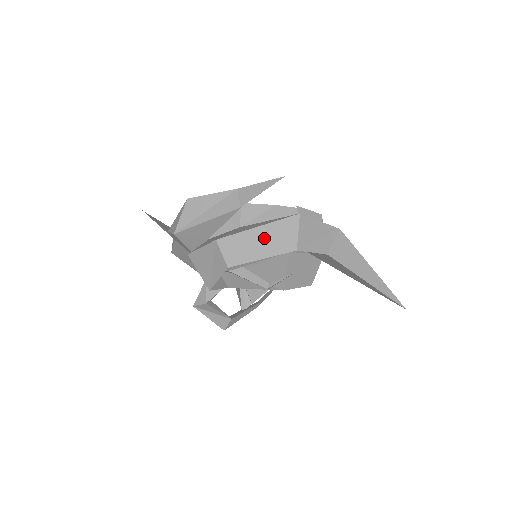
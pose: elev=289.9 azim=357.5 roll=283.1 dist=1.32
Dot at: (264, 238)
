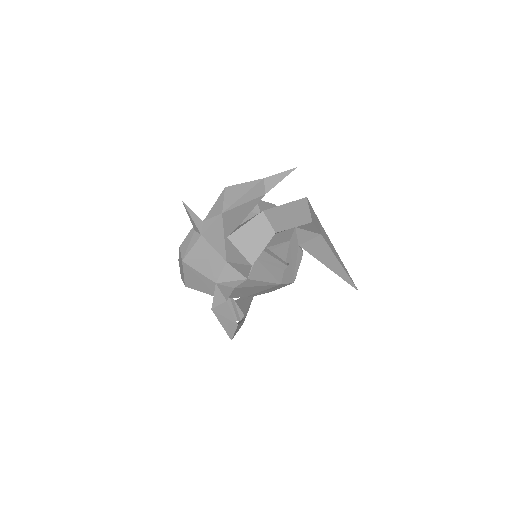
Dot at: (292, 212)
